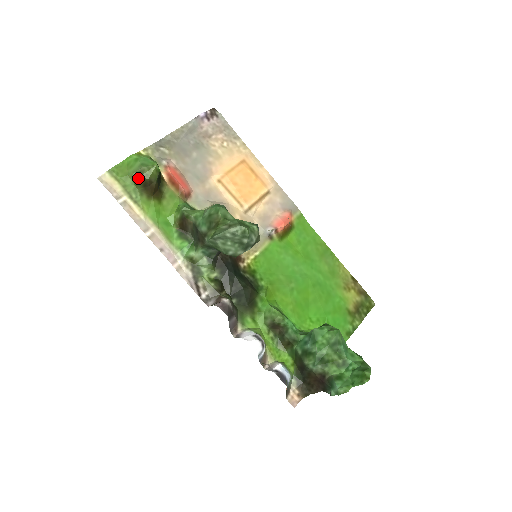
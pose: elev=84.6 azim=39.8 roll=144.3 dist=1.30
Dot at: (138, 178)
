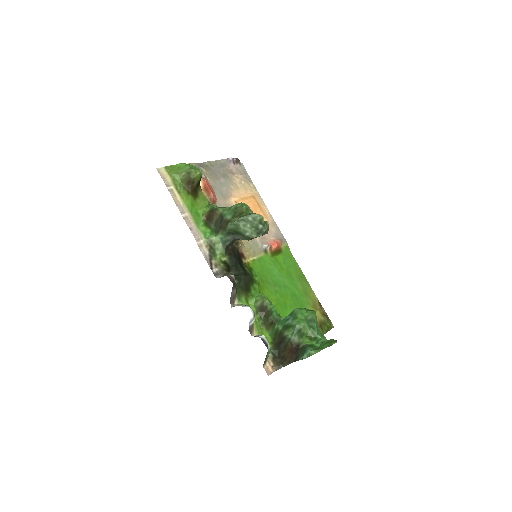
Dot at: (186, 176)
